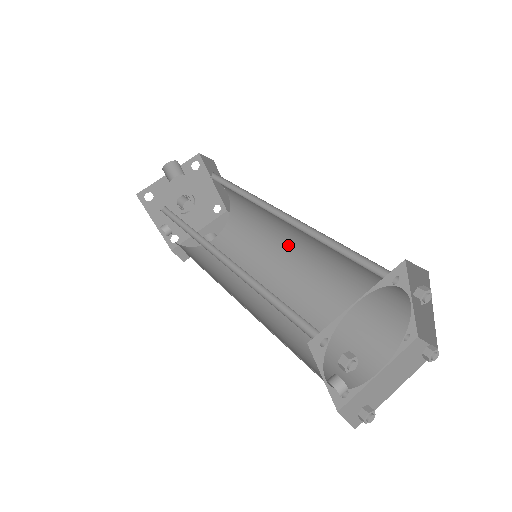
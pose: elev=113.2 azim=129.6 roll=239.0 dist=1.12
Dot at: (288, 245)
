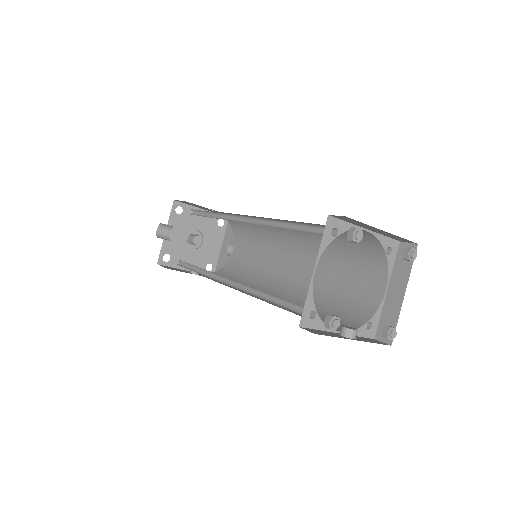
Dot at: occluded
